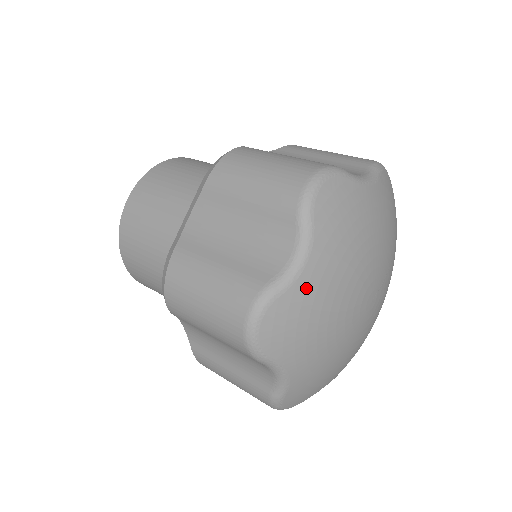
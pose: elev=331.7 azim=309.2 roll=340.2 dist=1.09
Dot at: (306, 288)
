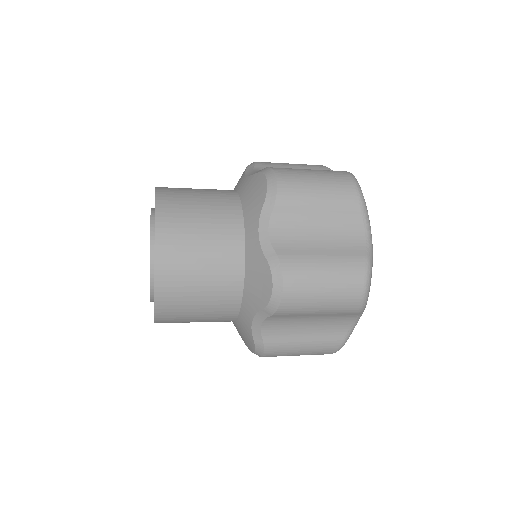
Dot at: occluded
